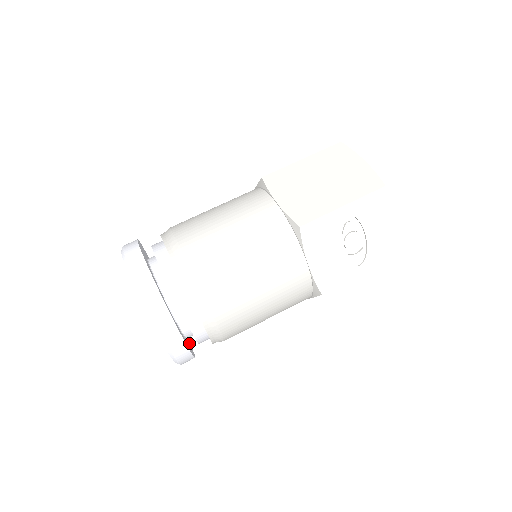
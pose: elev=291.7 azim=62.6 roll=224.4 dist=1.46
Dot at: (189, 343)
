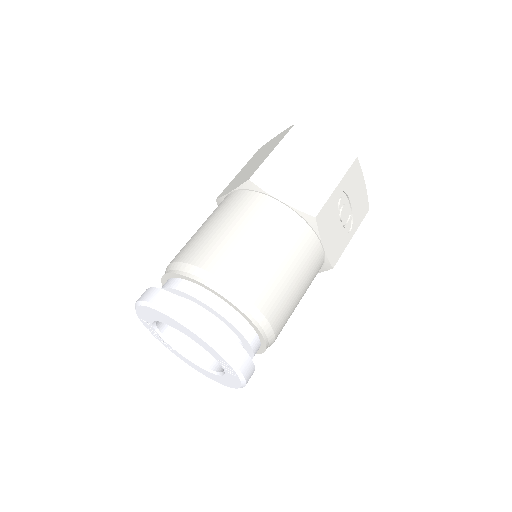
Dot at: occluded
